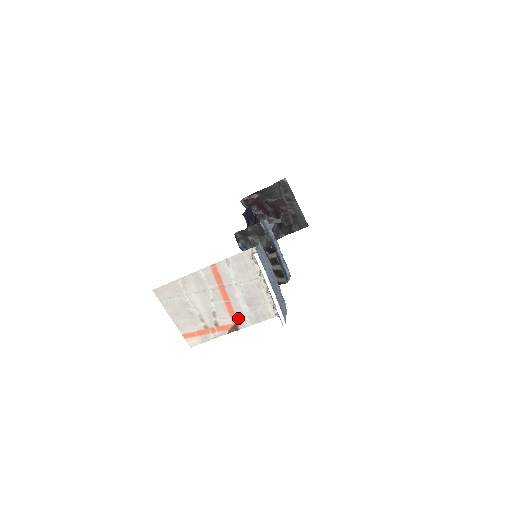
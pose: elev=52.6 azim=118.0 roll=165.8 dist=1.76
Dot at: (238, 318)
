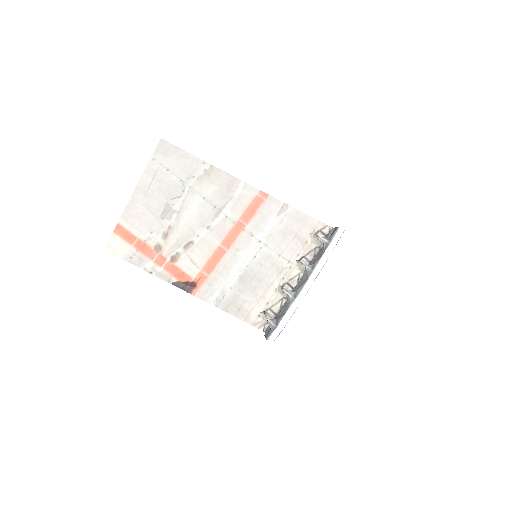
Dot at: (209, 280)
